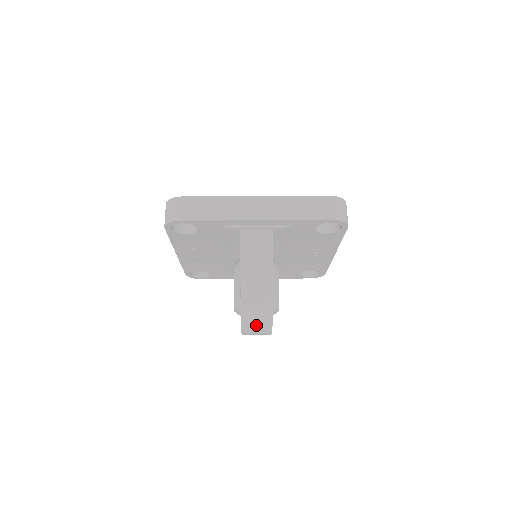
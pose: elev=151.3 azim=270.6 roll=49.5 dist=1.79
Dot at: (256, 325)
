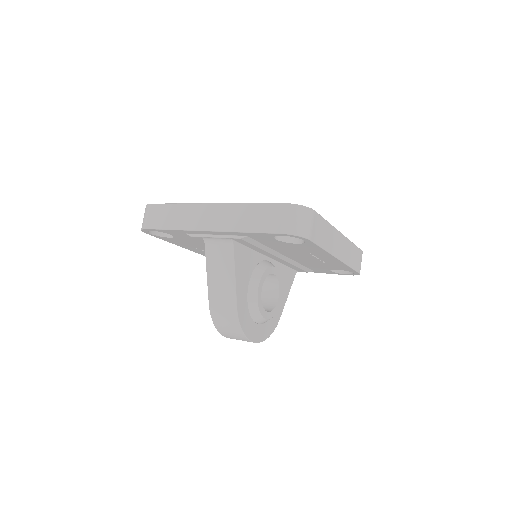
Dot at: (231, 334)
